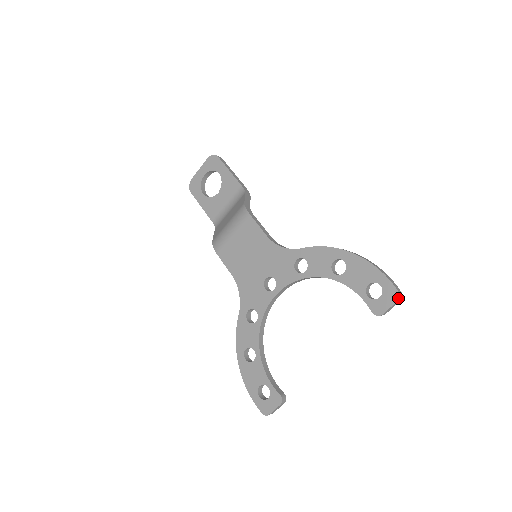
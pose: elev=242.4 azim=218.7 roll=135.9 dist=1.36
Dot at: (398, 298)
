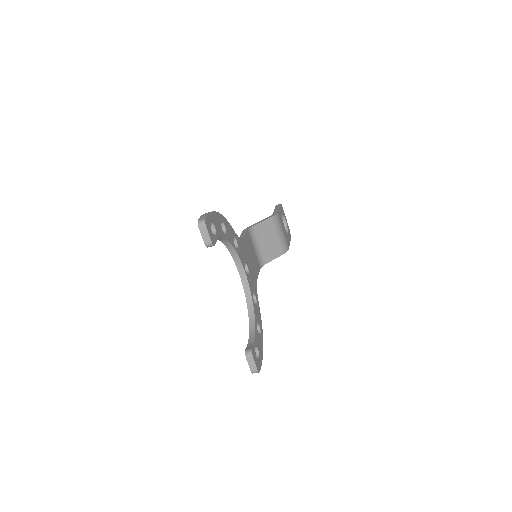
Dot at: (198, 225)
